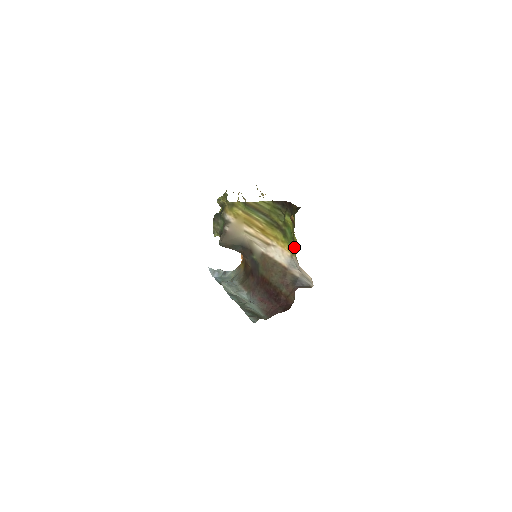
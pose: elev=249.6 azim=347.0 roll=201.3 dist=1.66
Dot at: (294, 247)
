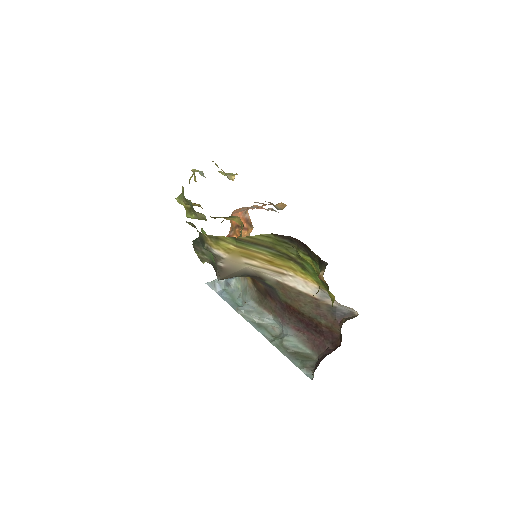
Dot at: (329, 295)
